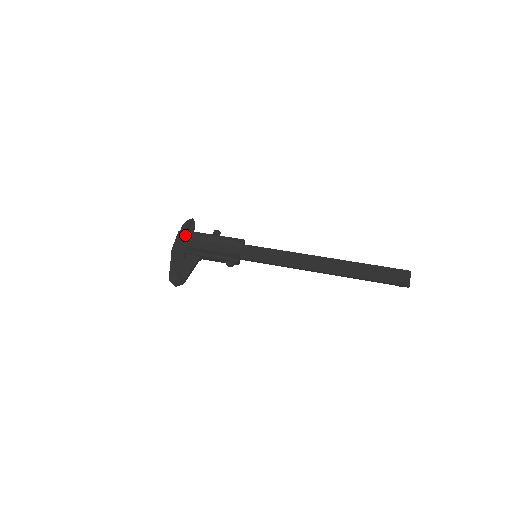
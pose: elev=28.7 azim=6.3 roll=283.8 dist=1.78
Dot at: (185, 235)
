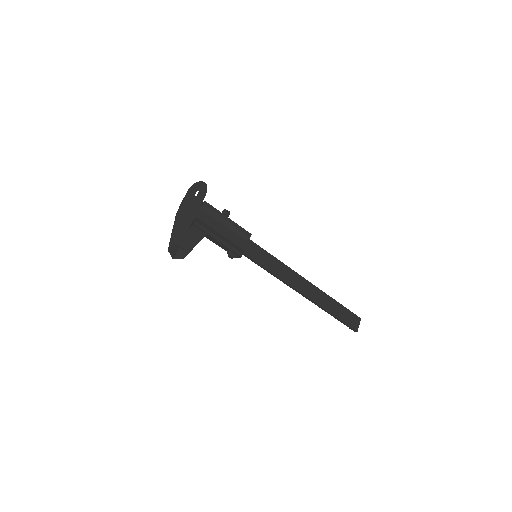
Dot at: (195, 200)
